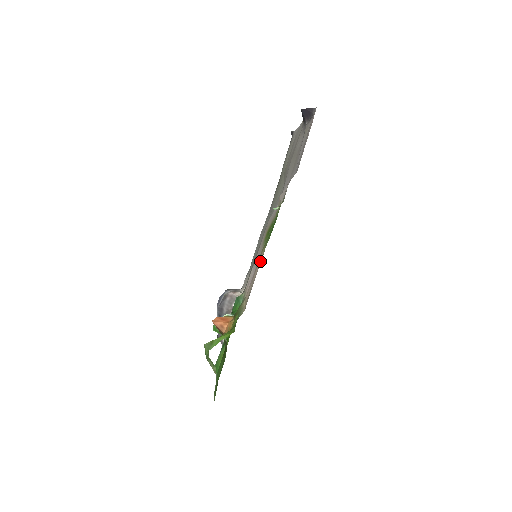
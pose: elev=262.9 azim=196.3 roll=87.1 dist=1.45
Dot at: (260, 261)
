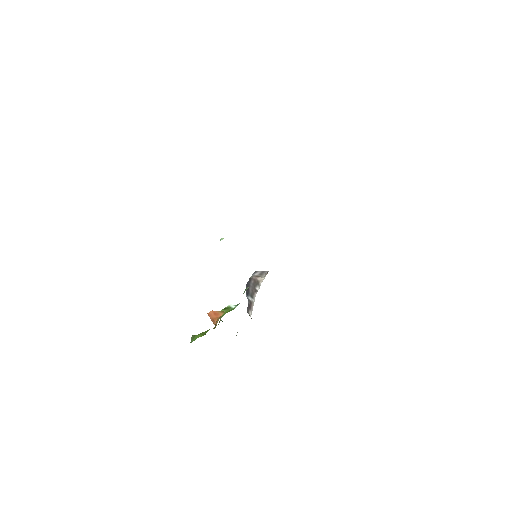
Dot at: occluded
